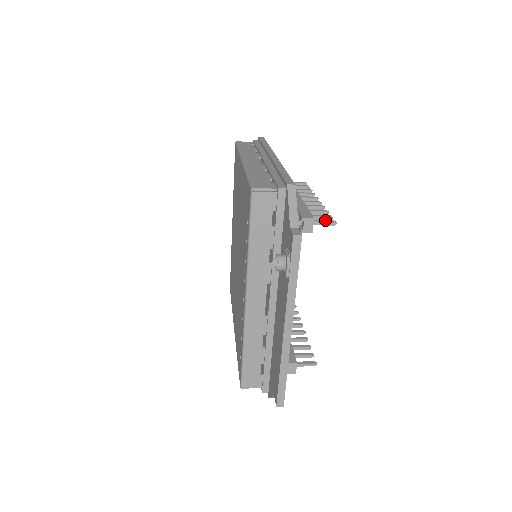
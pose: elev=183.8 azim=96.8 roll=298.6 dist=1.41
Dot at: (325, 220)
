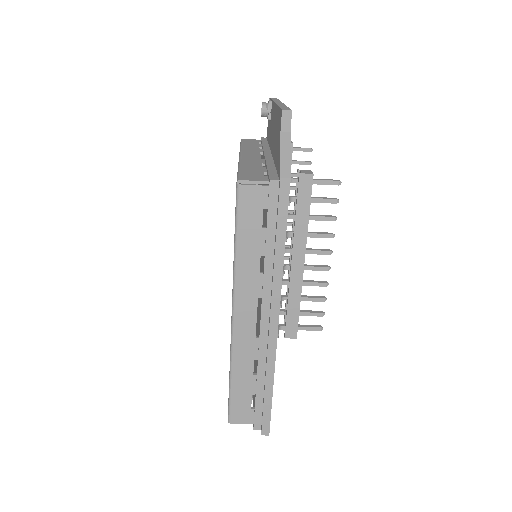
Dot at: (303, 150)
